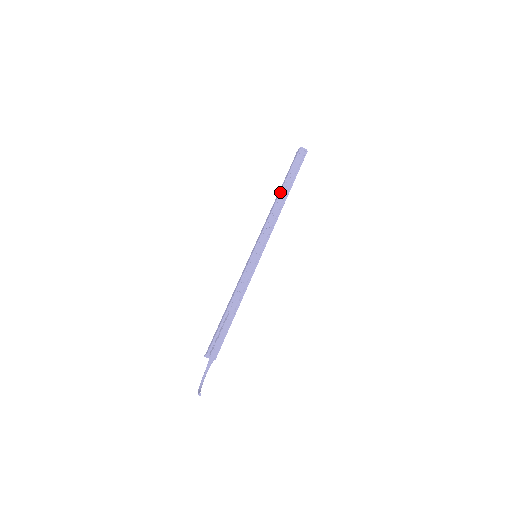
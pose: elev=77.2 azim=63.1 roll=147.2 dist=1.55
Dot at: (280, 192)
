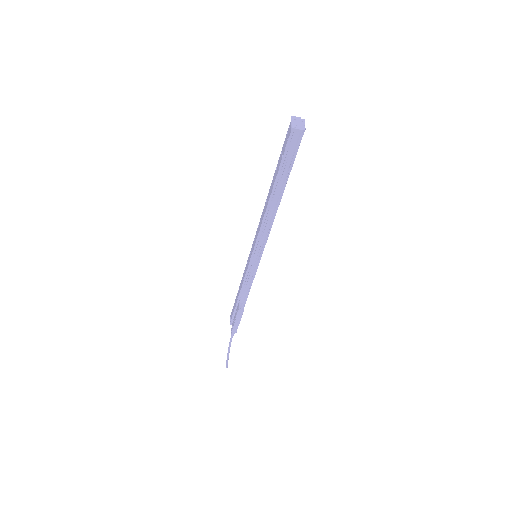
Dot at: (270, 196)
